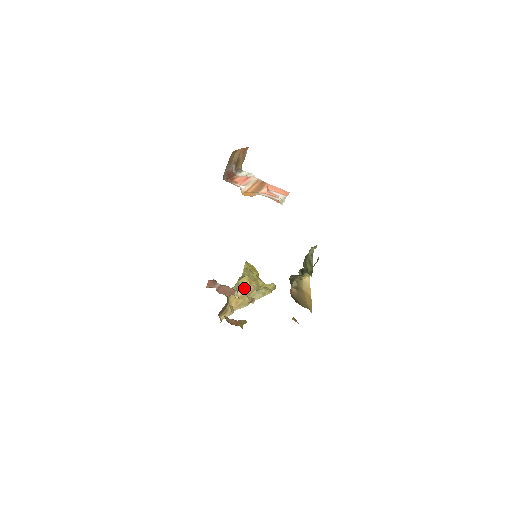
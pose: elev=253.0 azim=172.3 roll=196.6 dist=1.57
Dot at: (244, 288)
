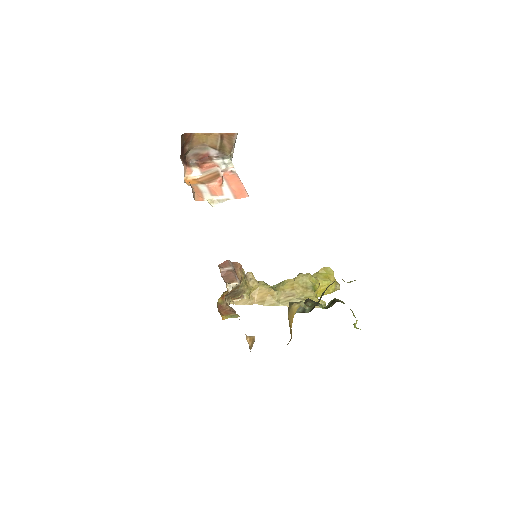
Dot at: (284, 289)
